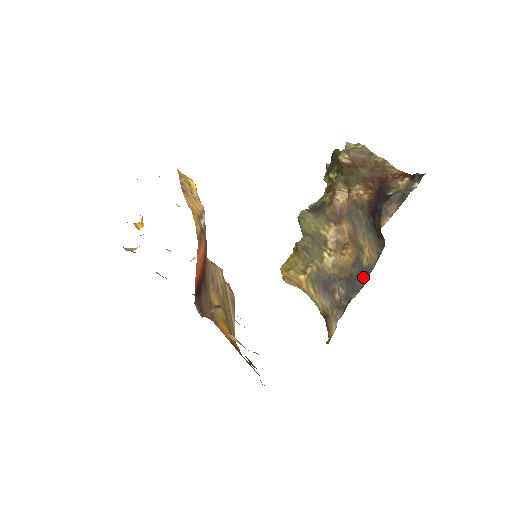
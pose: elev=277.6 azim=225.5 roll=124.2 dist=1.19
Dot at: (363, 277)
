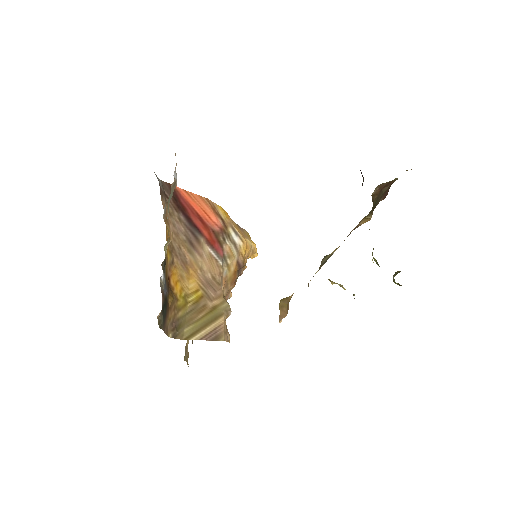
Dot at: occluded
